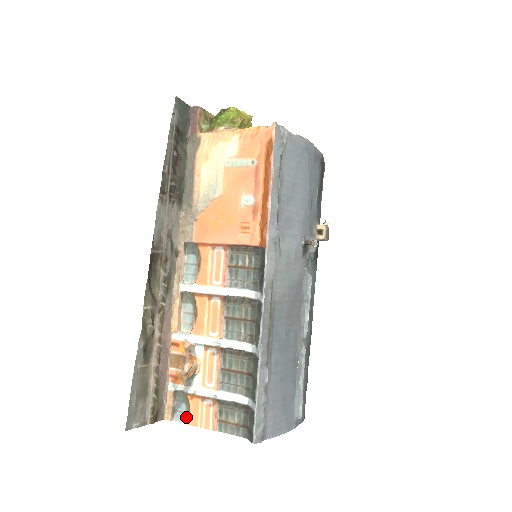
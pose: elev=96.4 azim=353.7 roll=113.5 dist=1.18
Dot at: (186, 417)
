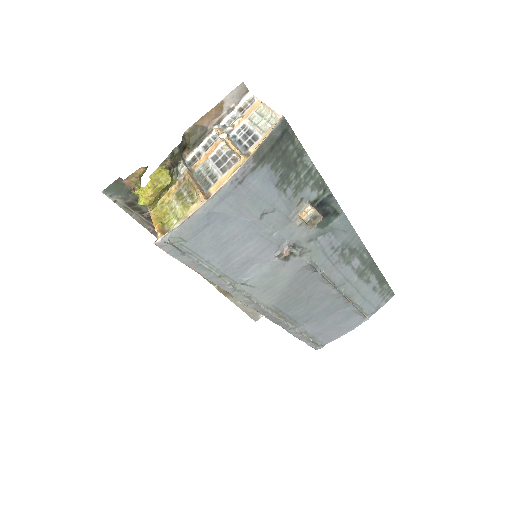
Dot at: occluded
